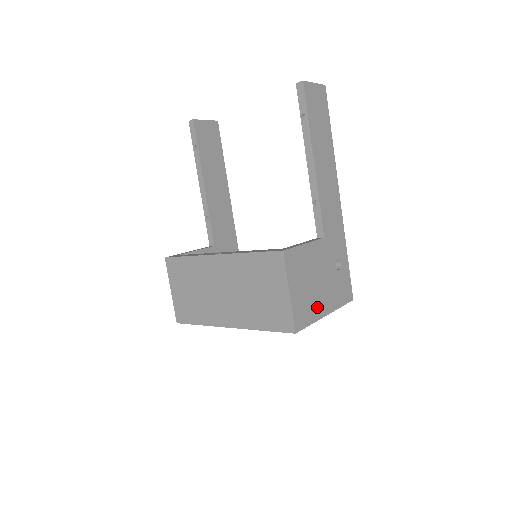
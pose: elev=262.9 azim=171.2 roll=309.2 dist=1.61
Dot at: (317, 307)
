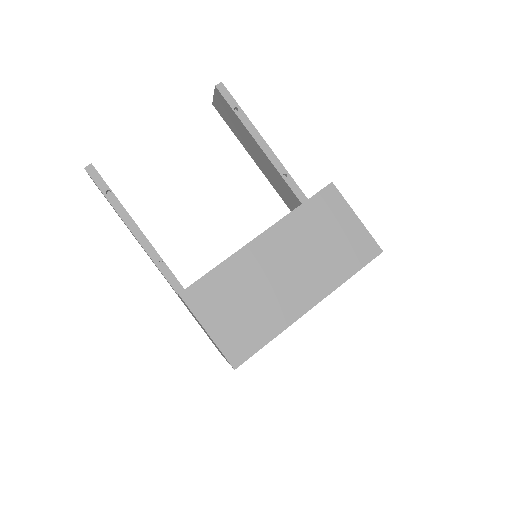
Dot at: occluded
